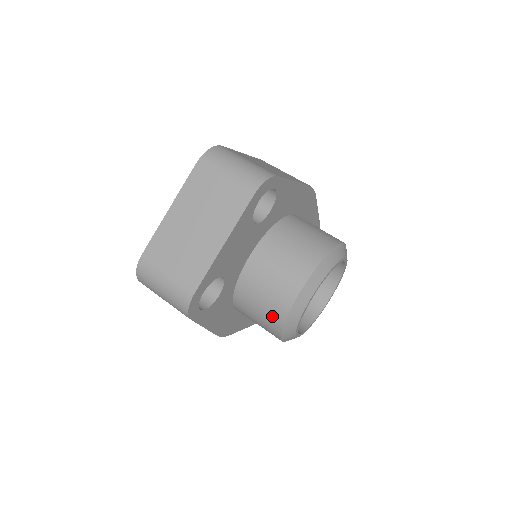
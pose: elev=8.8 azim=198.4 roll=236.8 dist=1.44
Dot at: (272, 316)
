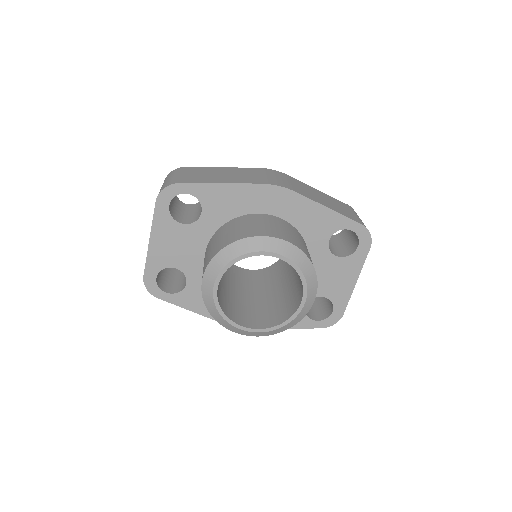
Dot at: occluded
